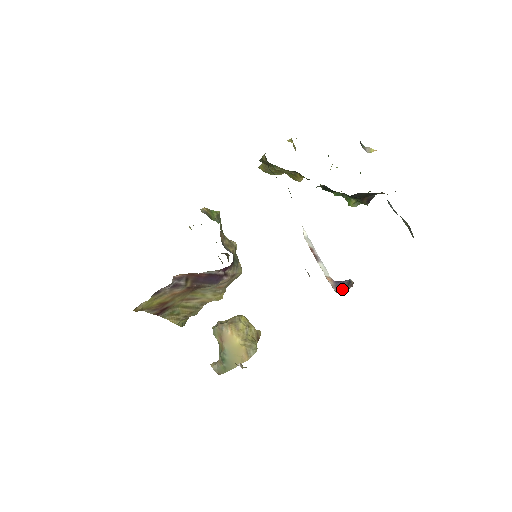
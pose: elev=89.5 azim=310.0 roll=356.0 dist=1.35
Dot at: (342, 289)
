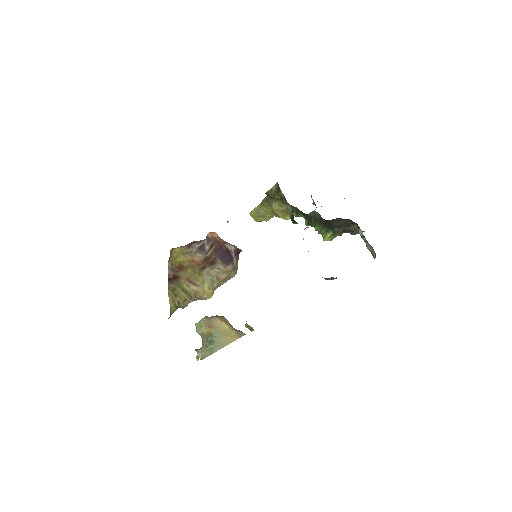
Dot at: occluded
